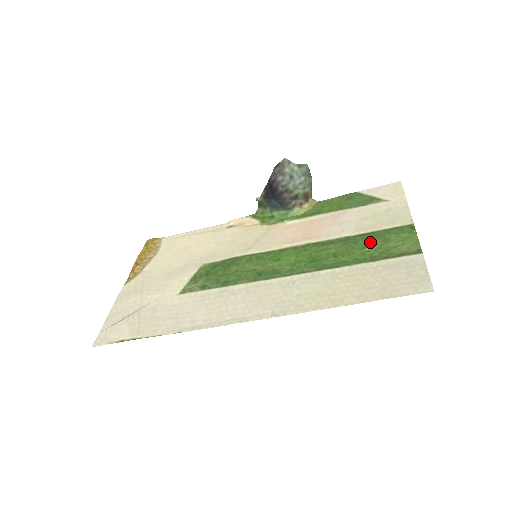
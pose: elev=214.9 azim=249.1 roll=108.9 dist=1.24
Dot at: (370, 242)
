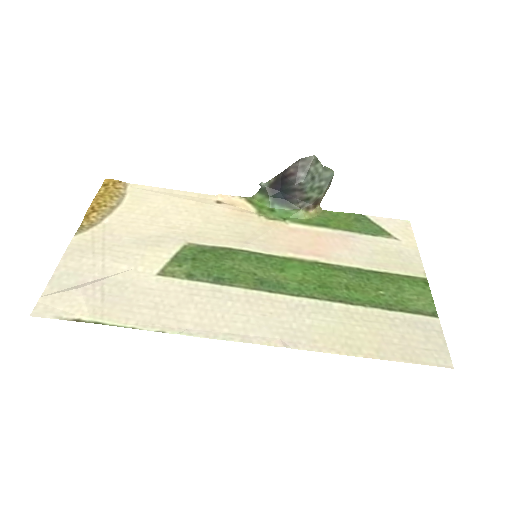
Dot at: (384, 285)
